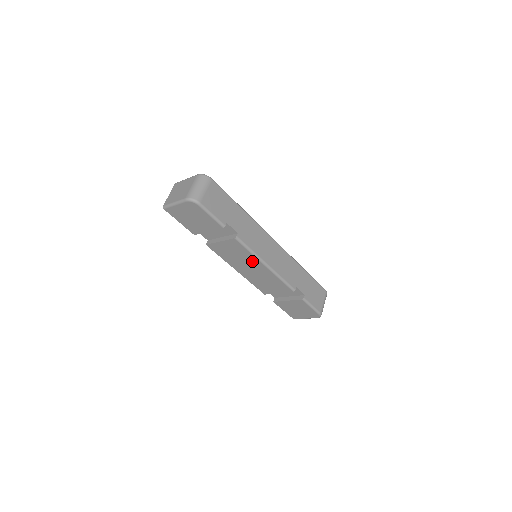
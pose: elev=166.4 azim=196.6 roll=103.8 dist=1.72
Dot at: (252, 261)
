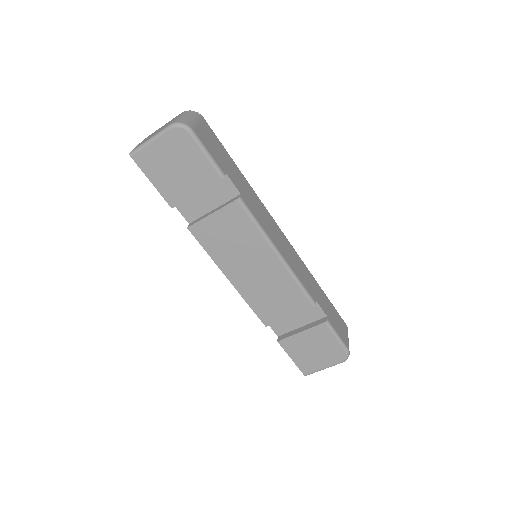
Dot at: (257, 248)
